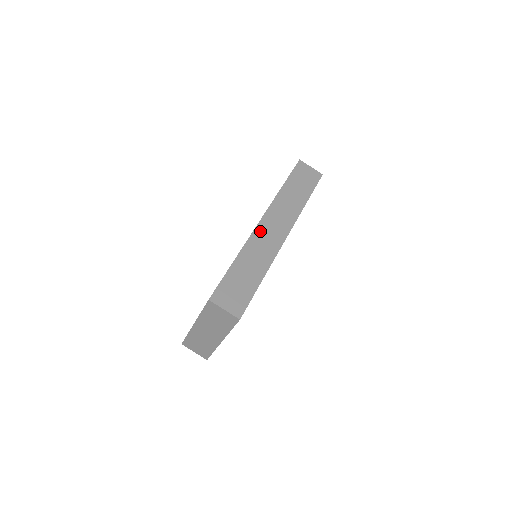
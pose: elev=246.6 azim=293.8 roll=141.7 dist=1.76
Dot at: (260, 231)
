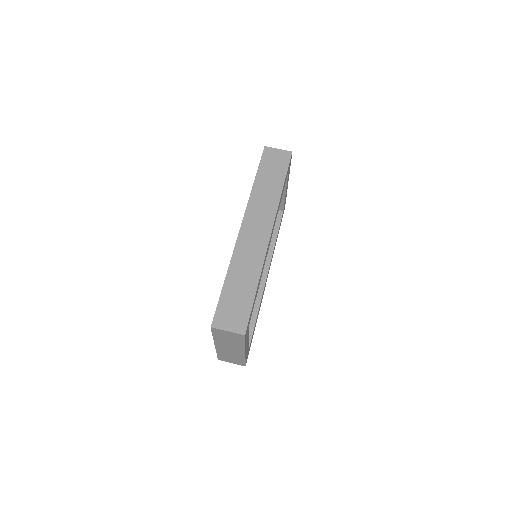
Dot at: (243, 239)
